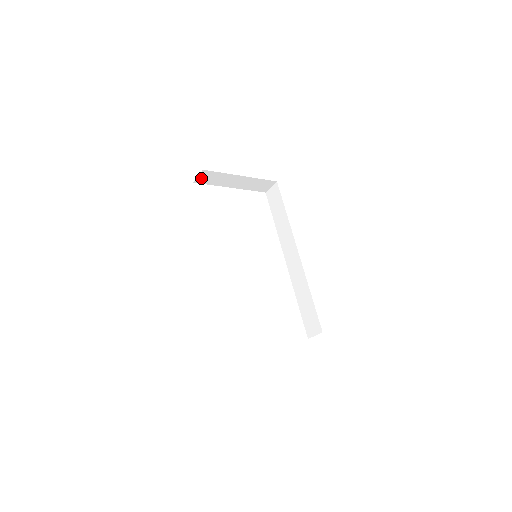
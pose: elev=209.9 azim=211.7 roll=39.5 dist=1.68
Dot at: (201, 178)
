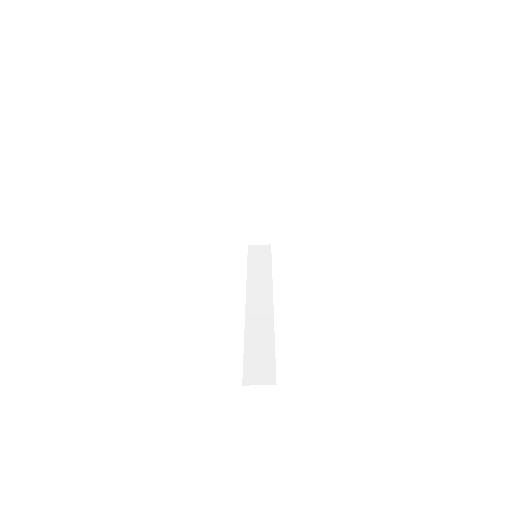
Dot at: (251, 162)
